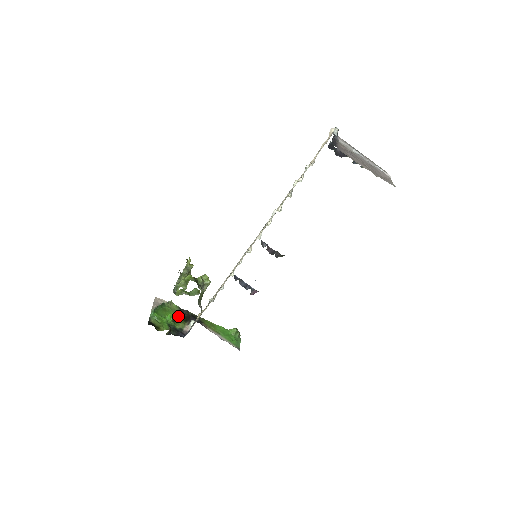
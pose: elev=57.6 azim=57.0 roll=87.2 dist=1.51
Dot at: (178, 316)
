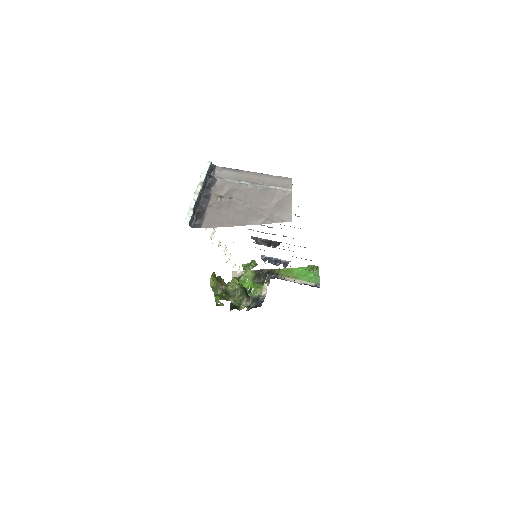
Dot at: (254, 282)
